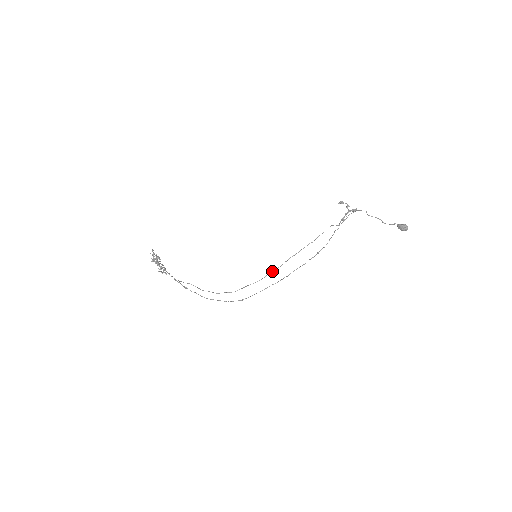
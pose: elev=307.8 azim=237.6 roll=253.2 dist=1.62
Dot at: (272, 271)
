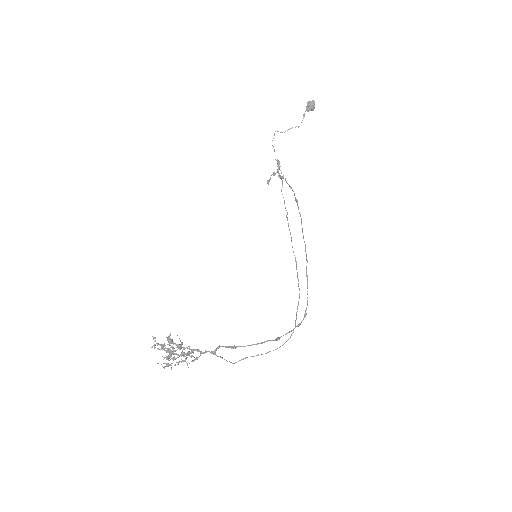
Dot at: occluded
